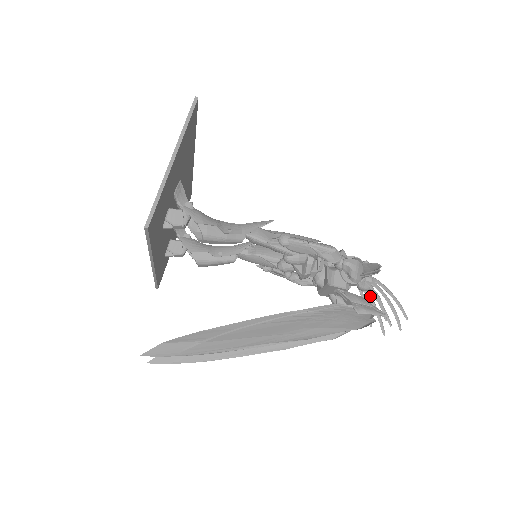
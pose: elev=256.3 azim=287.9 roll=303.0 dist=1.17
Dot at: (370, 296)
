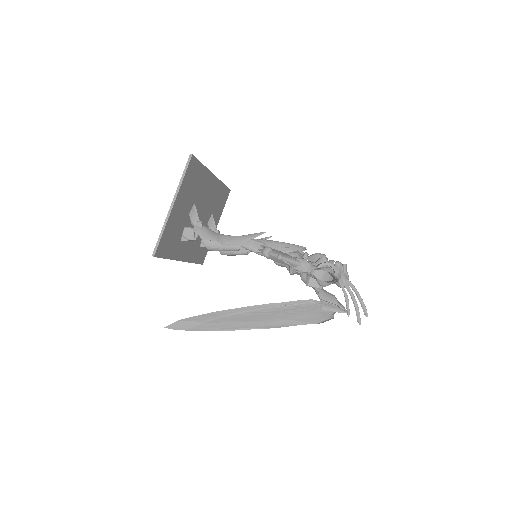
Dot at: occluded
